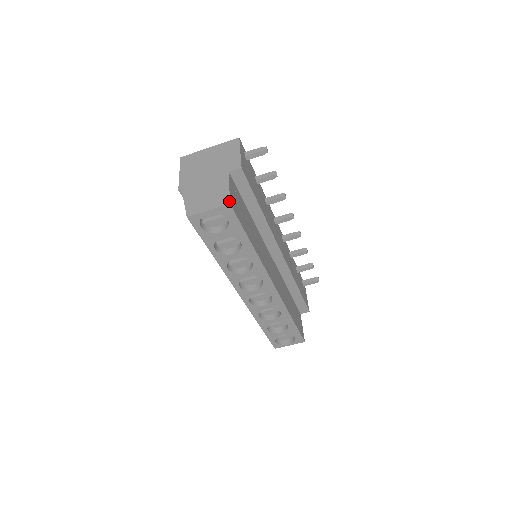
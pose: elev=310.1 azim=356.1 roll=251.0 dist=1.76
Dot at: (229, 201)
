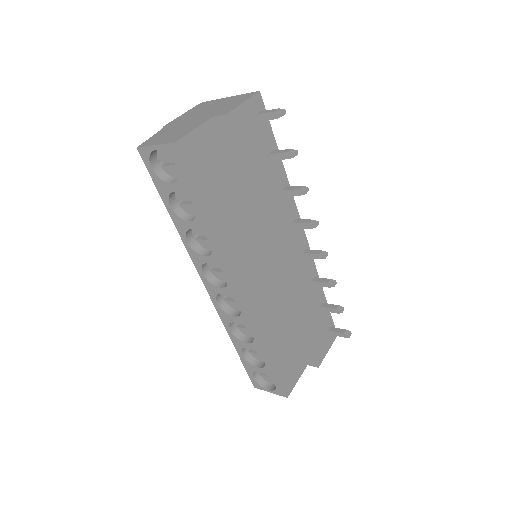
Dot at: (177, 140)
